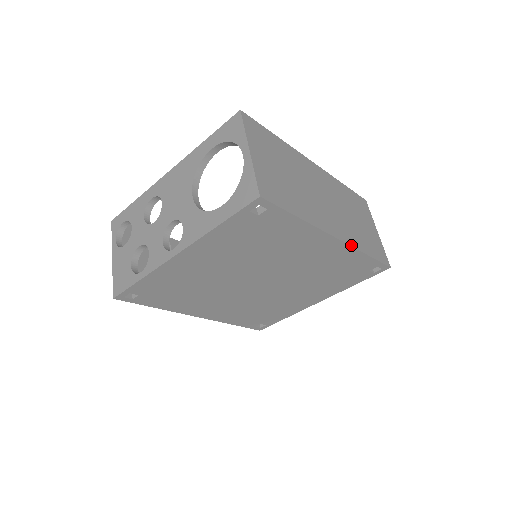
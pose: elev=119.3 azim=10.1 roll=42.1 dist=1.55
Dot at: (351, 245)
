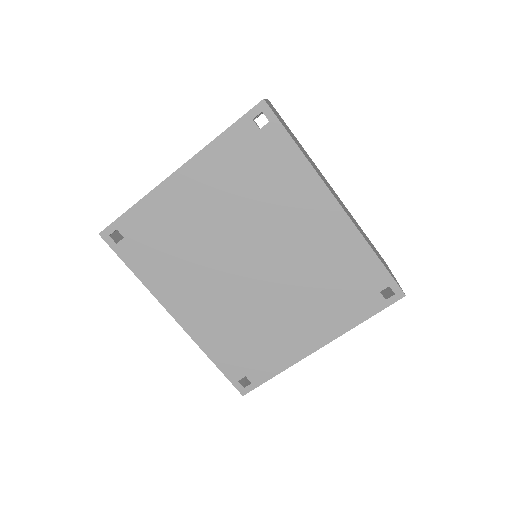
Dot at: (355, 225)
